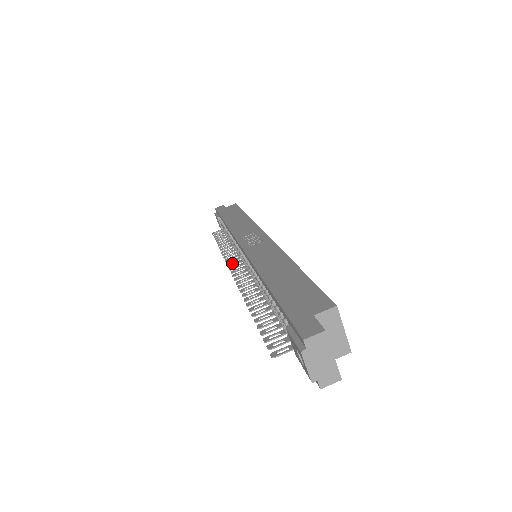
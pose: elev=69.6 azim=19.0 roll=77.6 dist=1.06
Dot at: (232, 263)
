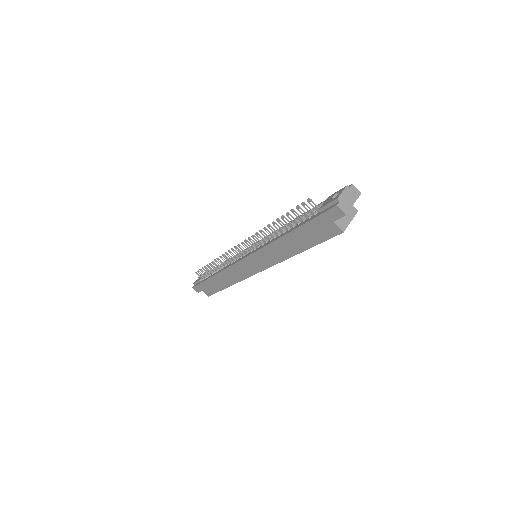
Dot at: occluded
